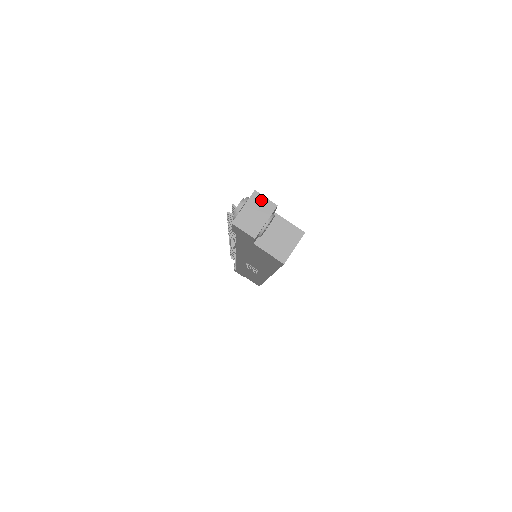
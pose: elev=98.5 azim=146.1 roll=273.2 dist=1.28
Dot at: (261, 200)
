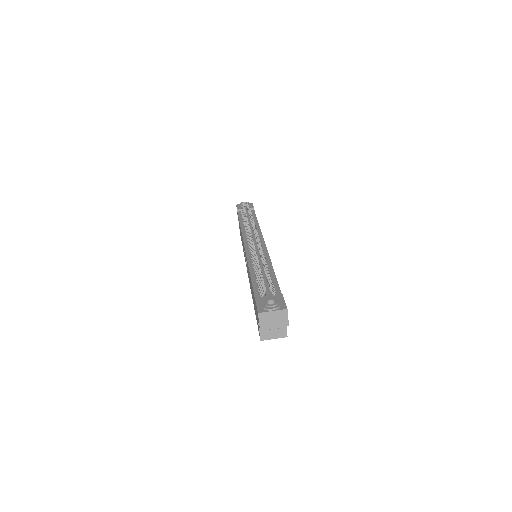
Dot at: (285, 316)
